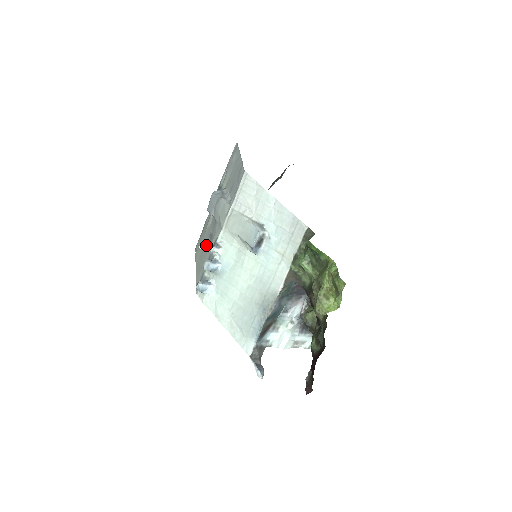
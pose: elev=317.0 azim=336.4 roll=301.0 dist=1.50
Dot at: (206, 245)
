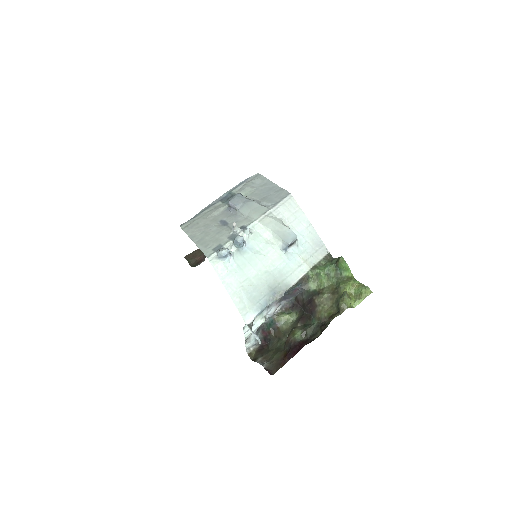
Dot at: (236, 225)
